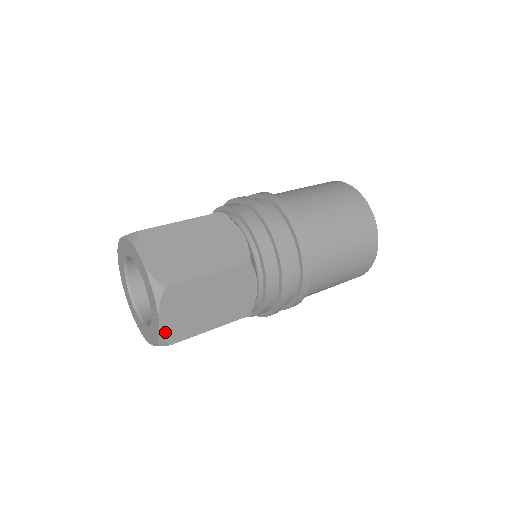
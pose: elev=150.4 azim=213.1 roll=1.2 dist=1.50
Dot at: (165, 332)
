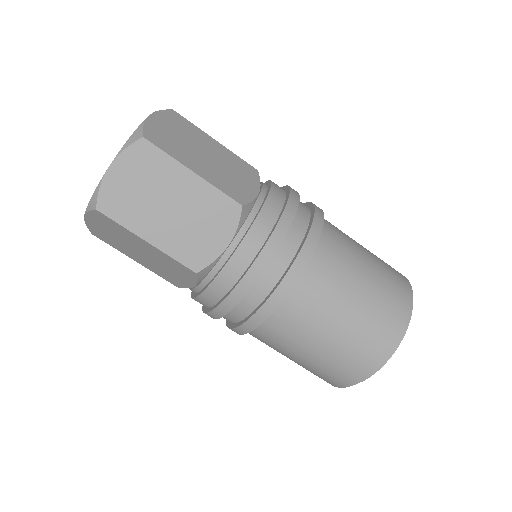
Dot at: (89, 225)
